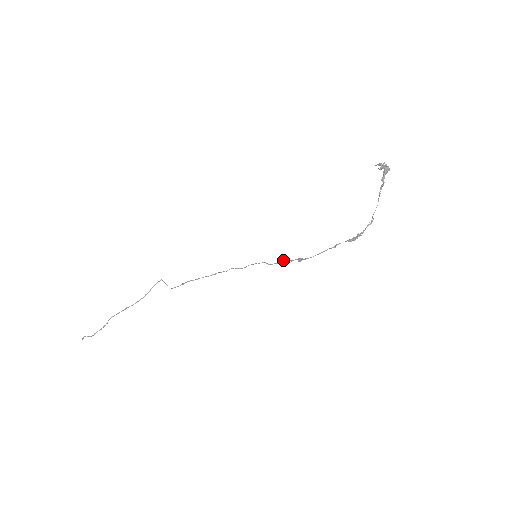
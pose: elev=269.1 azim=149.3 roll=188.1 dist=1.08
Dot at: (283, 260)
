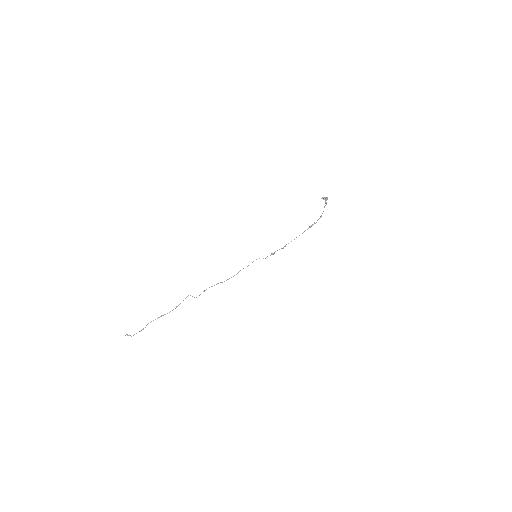
Dot at: (273, 253)
